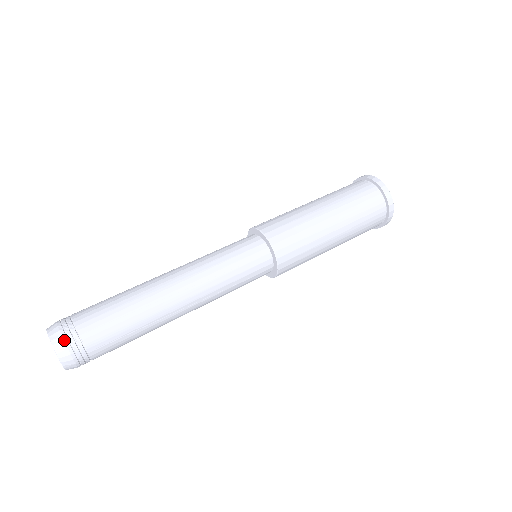
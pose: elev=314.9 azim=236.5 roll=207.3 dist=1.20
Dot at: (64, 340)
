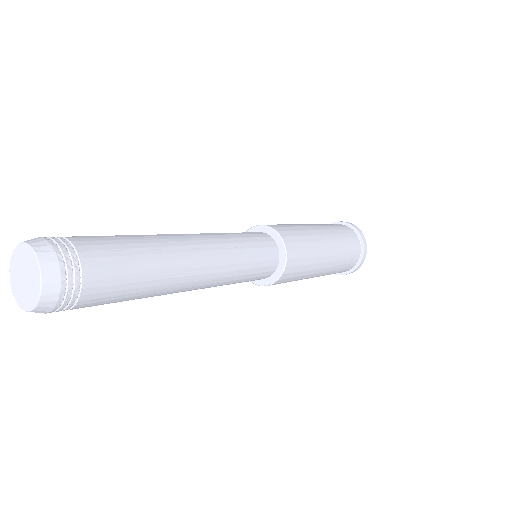
Dot at: (55, 250)
